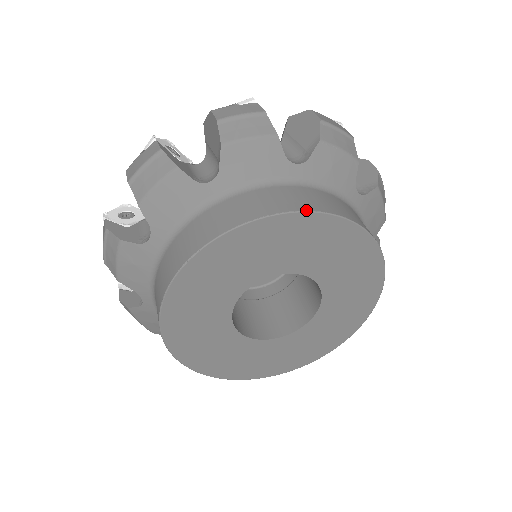
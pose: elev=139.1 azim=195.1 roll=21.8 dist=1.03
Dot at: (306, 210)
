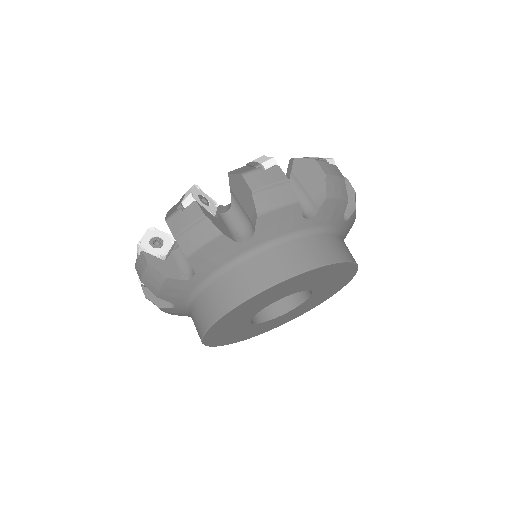
Dot at: (264, 289)
